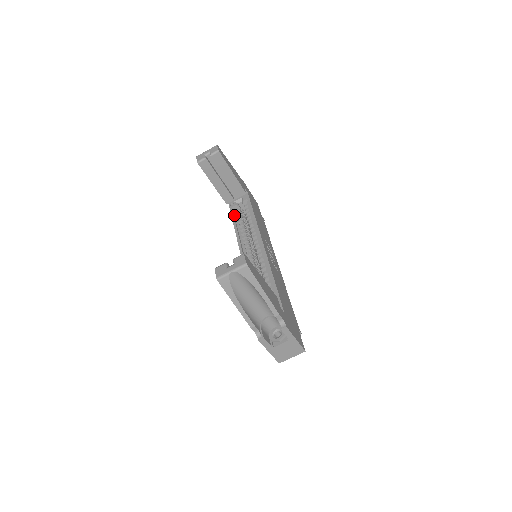
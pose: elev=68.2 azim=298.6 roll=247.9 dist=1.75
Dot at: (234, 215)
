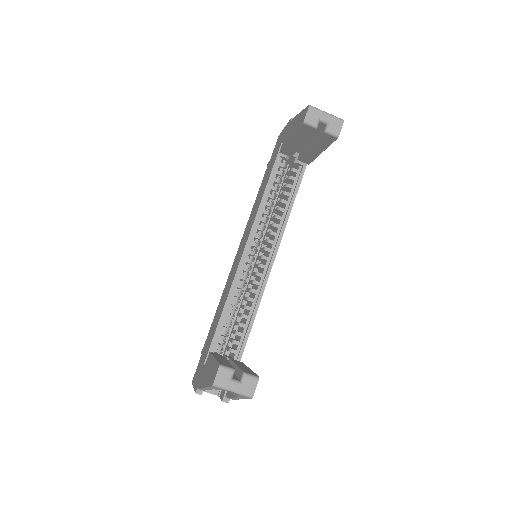
Dot at: (275, 170)
